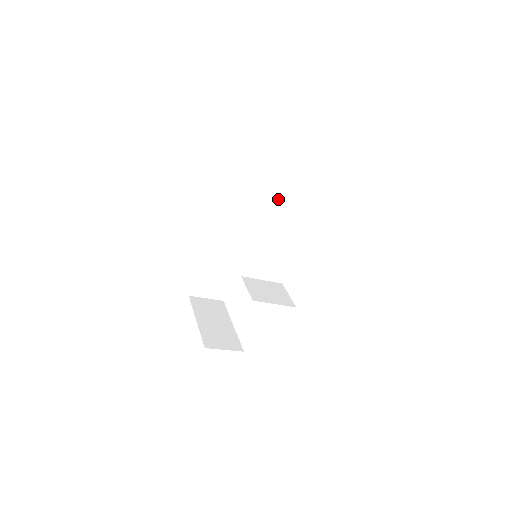
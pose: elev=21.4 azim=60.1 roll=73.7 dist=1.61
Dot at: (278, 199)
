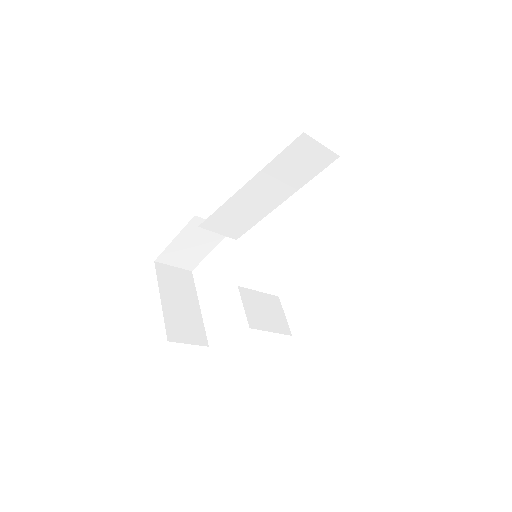
Dot at: (297, 188)
